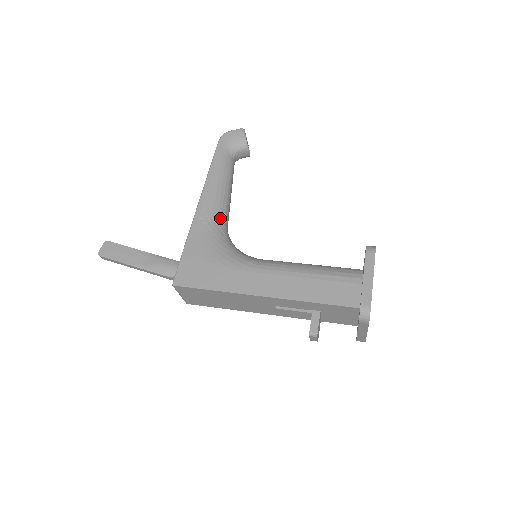
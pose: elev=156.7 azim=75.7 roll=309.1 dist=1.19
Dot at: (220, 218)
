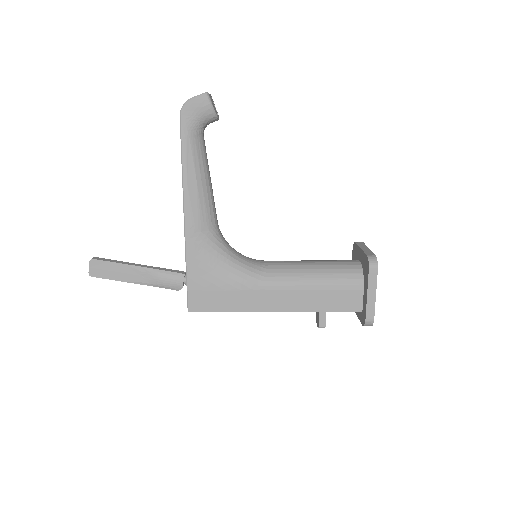
Dot at: (211, 226)
